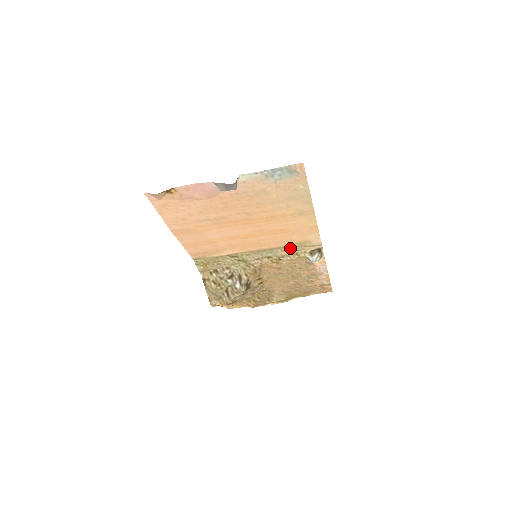
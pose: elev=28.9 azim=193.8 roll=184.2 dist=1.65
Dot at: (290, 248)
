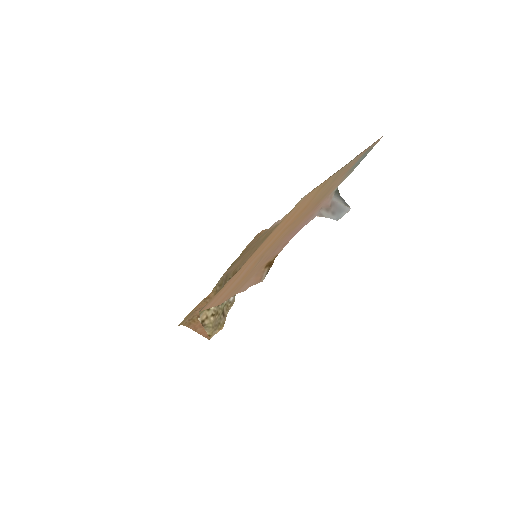
Dot at: occluded
